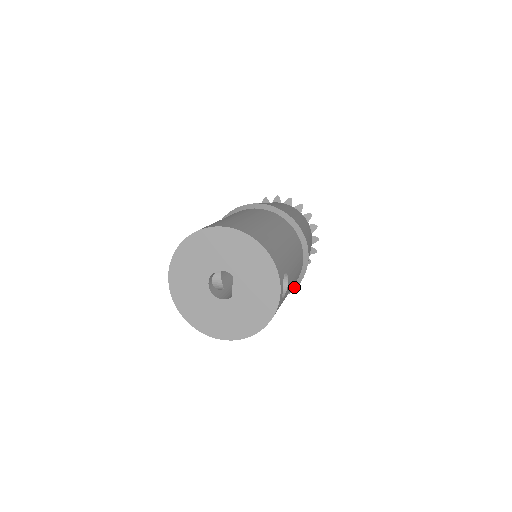
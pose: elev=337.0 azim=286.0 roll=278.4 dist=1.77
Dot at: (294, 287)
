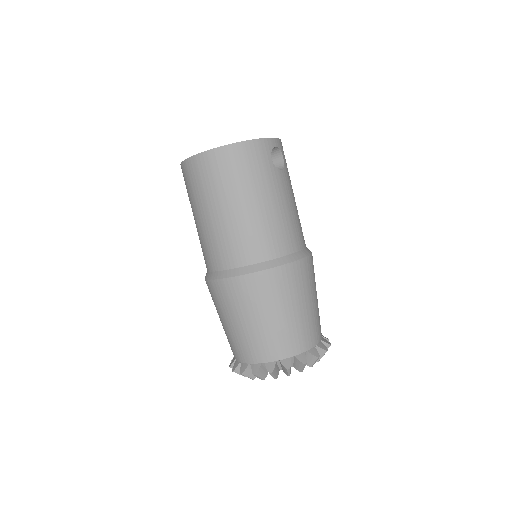
Dot at: (277, 263)
